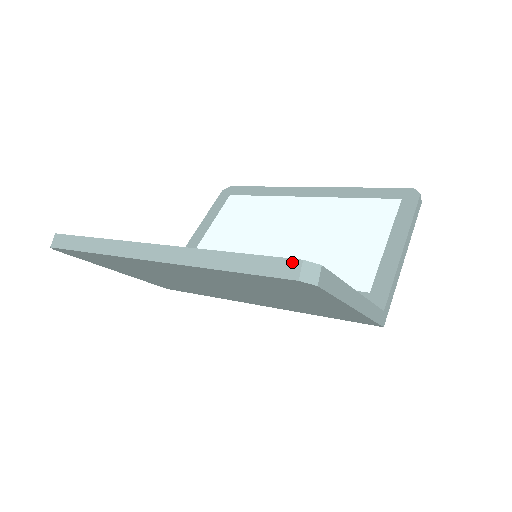
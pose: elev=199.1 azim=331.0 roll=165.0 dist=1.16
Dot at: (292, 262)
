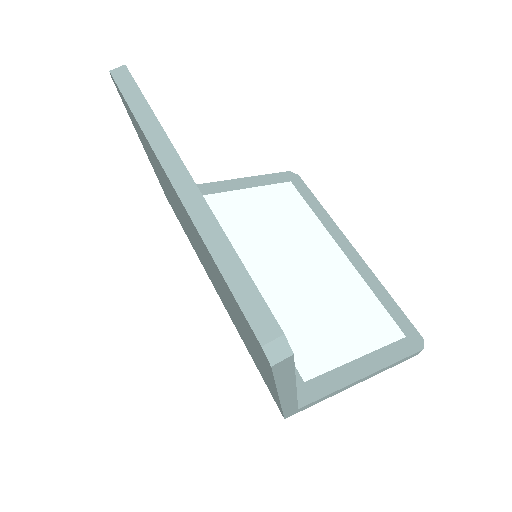
Dot at: (274, 325)
